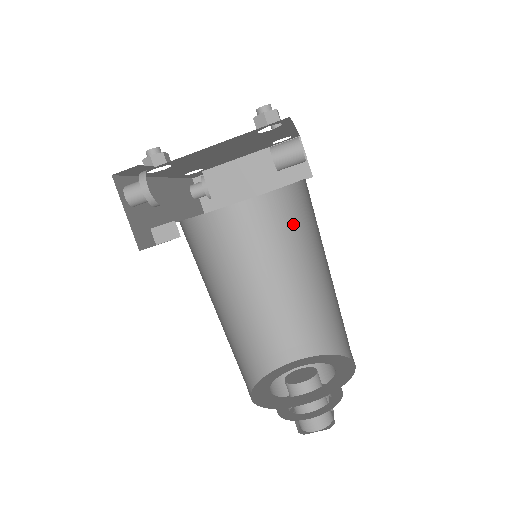
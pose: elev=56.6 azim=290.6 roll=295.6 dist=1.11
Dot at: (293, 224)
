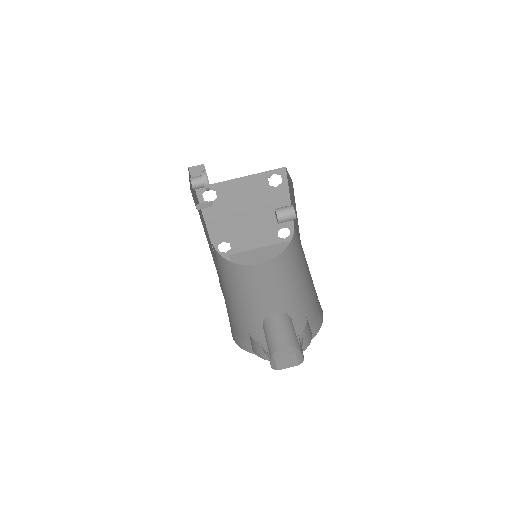
Dot at: (286, 269)
